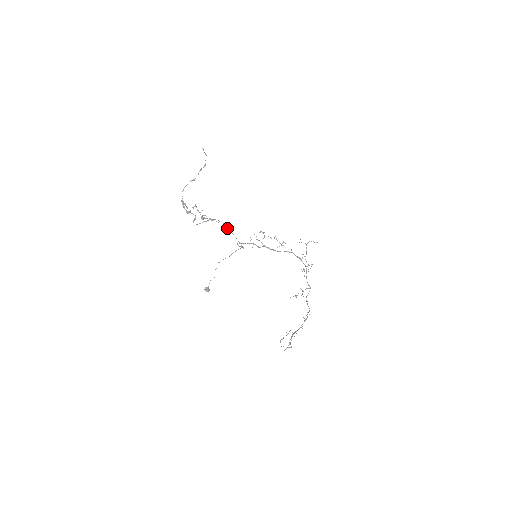
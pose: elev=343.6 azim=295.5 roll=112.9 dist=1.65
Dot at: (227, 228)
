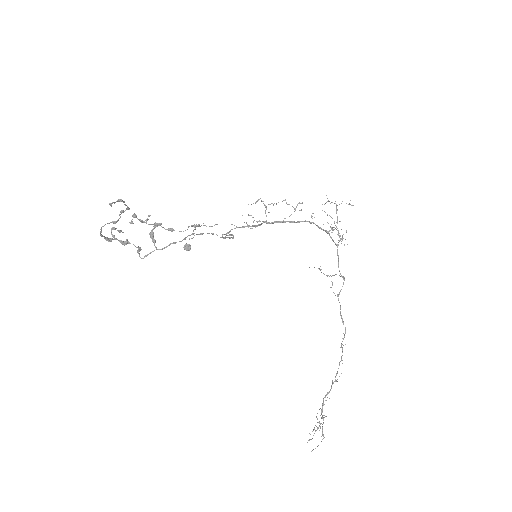
Dot at: (200, 234)
